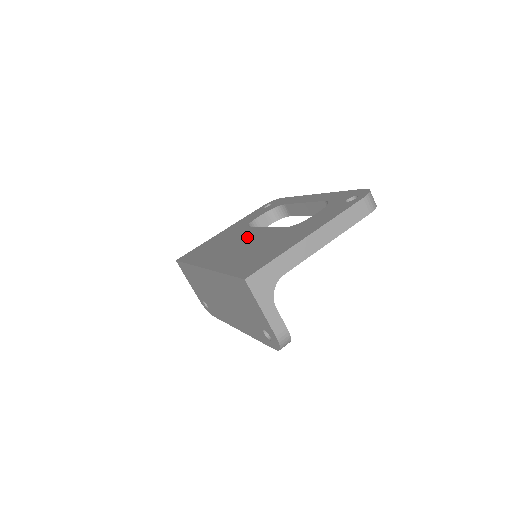
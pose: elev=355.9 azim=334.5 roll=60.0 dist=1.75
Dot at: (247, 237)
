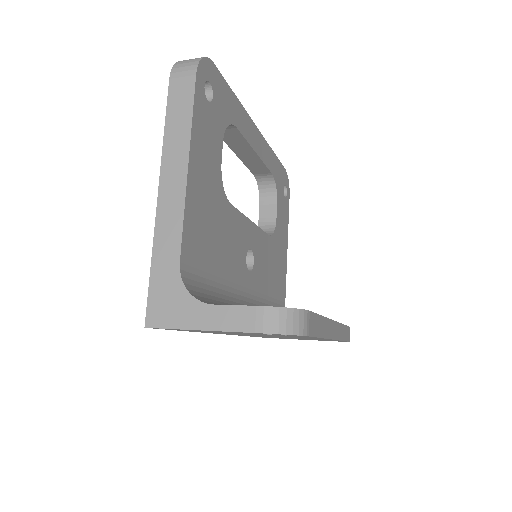
Dot at: occluded
